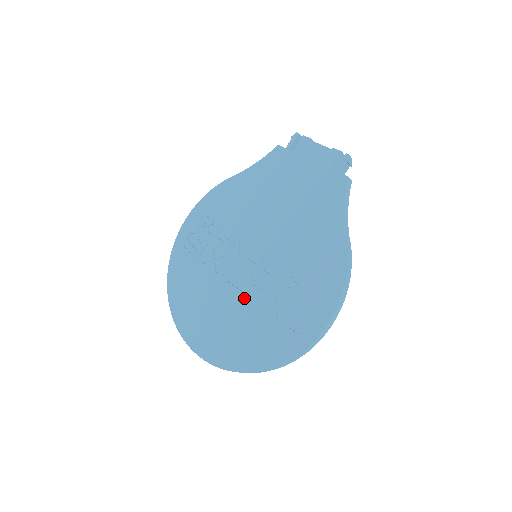
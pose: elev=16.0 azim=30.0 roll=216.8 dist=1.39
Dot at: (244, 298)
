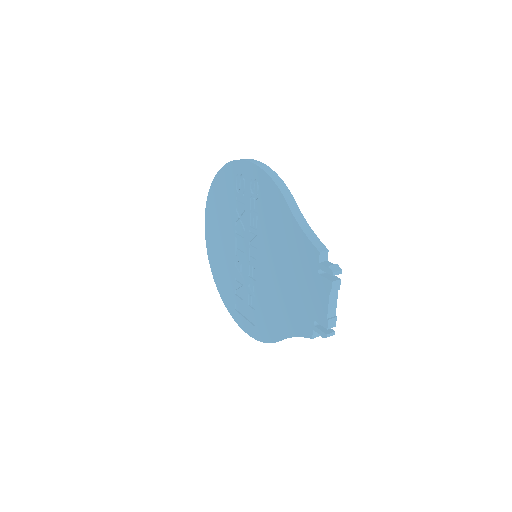
Dot at: (233, 259)
